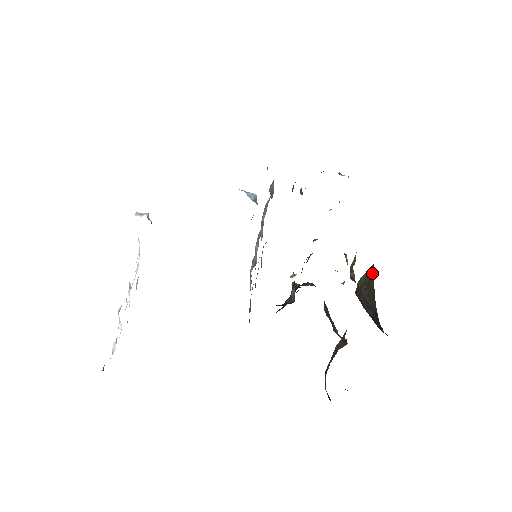
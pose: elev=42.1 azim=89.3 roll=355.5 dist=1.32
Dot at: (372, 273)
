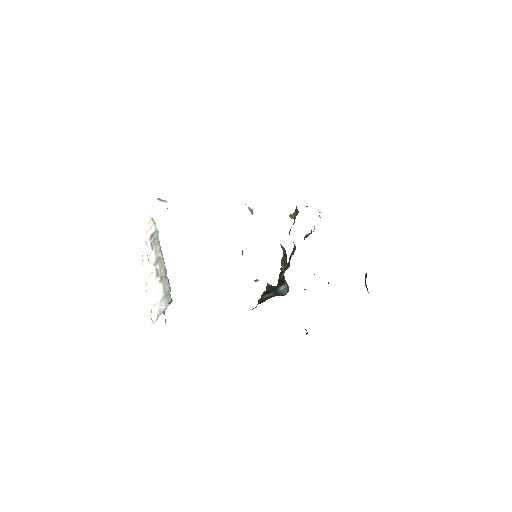
Dot at: (366, 277)
